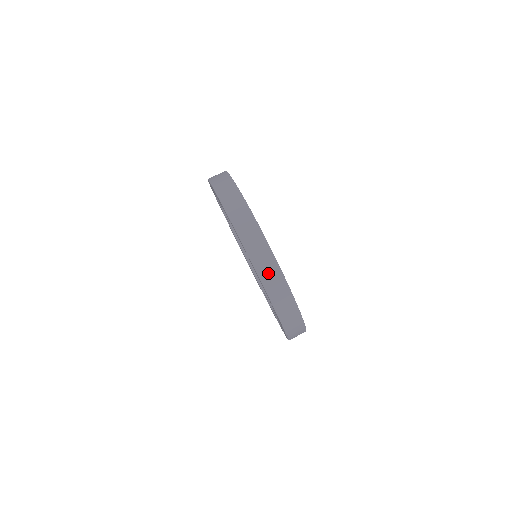
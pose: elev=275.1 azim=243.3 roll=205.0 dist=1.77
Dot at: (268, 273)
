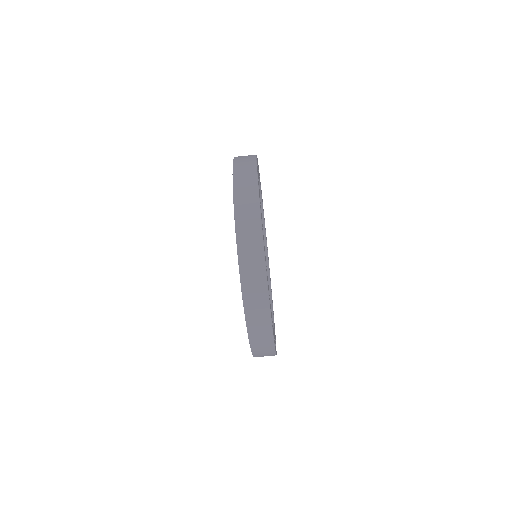
Dot at: (250, 259)
